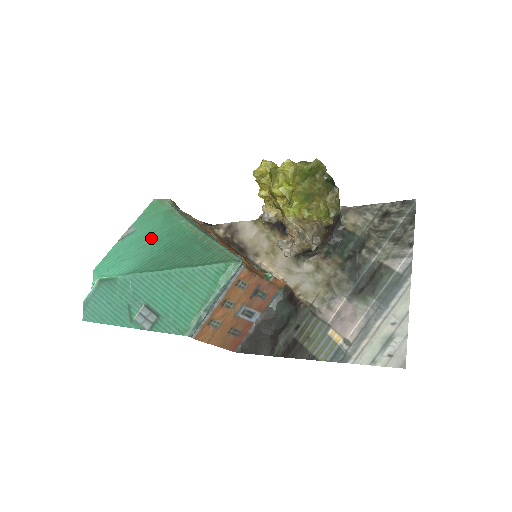
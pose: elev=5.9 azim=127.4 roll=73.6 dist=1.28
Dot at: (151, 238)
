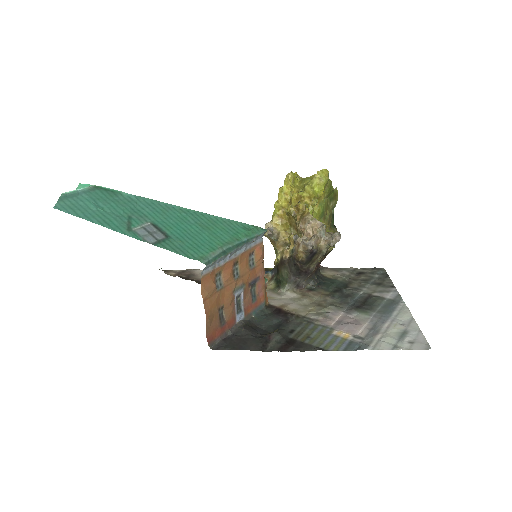
Dot at: occluded
